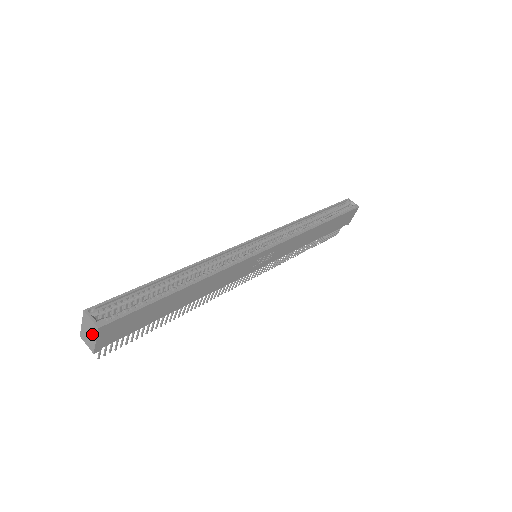
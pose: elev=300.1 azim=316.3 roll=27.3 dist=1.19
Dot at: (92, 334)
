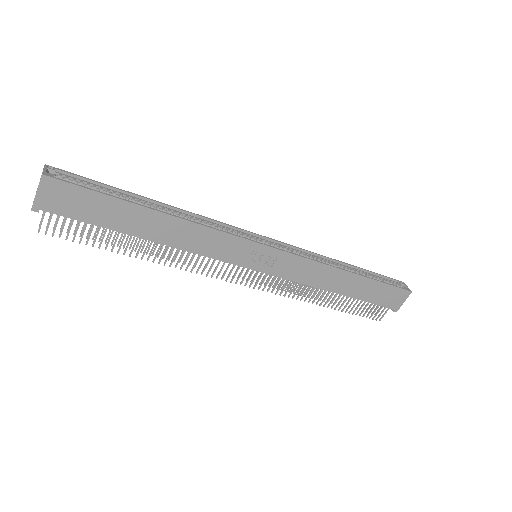
Dot at: (38, 186)
